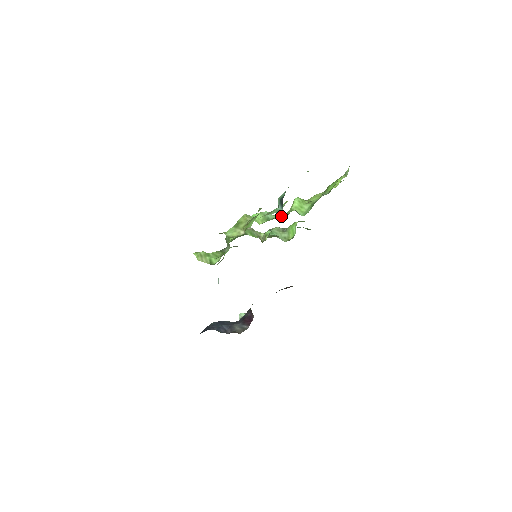
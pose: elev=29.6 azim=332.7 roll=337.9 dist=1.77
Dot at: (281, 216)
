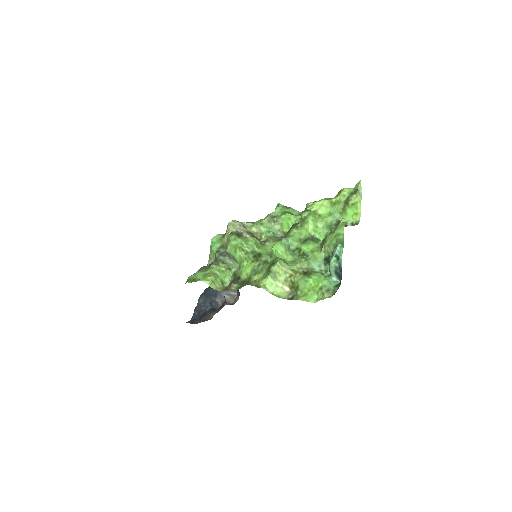
Dot at: (295, 235)
